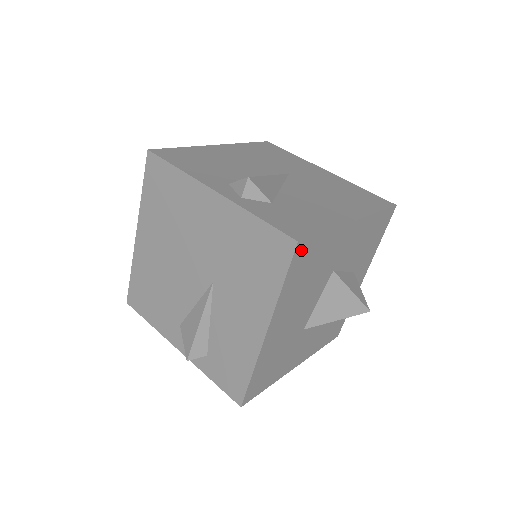
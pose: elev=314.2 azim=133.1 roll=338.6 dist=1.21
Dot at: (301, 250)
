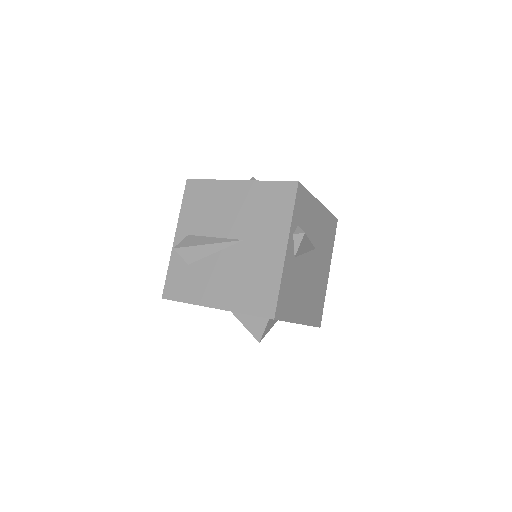
Dot at: occluded
